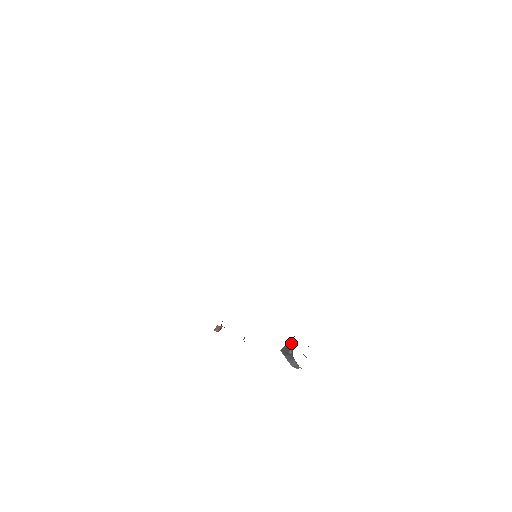
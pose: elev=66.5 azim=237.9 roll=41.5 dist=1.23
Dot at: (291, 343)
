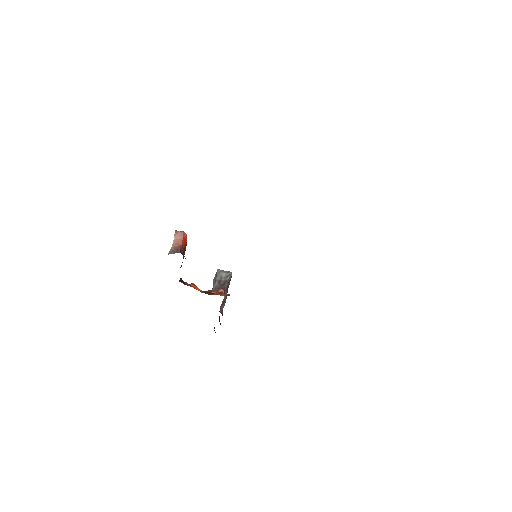
Dot at: (227, 278)
